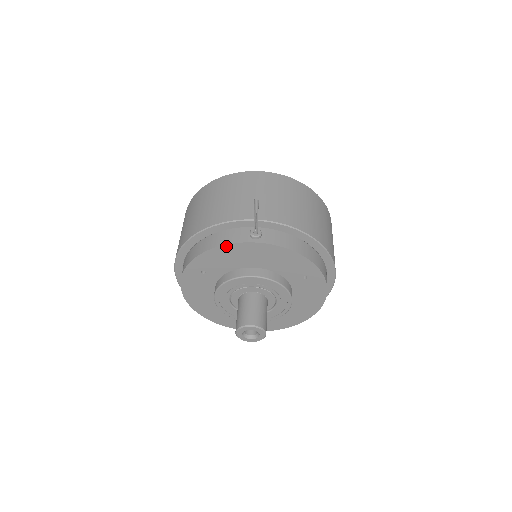
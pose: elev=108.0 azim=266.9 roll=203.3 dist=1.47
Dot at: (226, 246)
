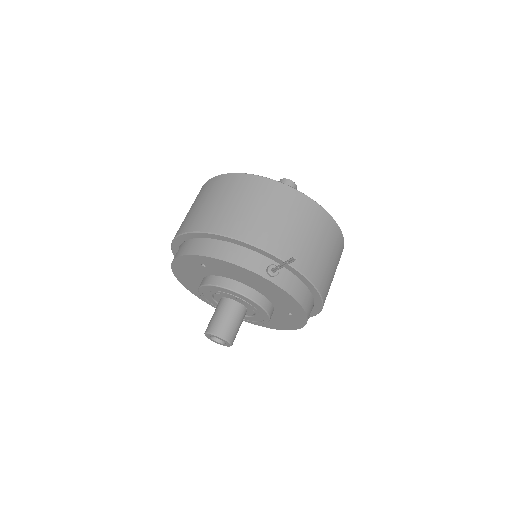
Dot at: (240, 267)
